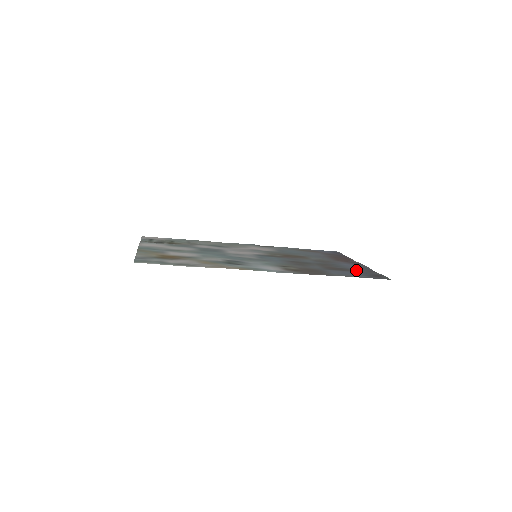
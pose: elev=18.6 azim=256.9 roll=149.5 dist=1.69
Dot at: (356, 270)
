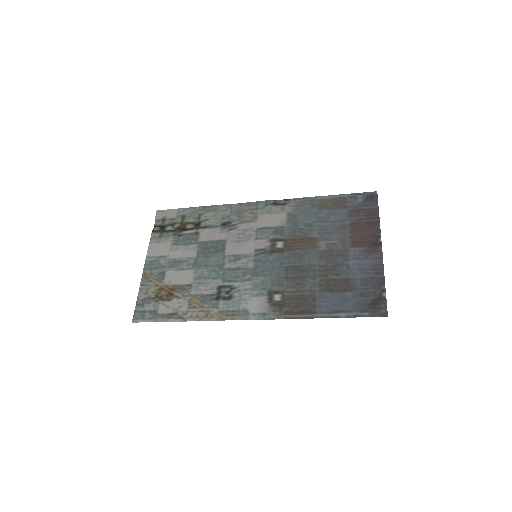
Dot at: (359, 284)
